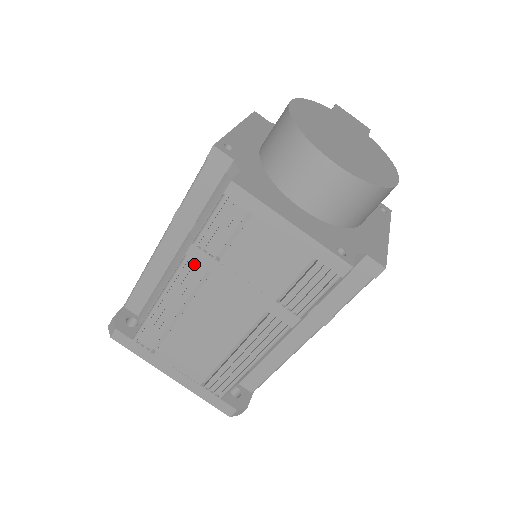
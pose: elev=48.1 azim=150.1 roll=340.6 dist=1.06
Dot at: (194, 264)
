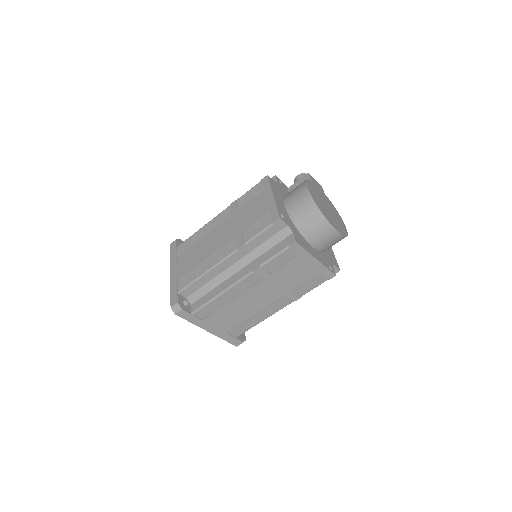
Dot at: (254, 275)
